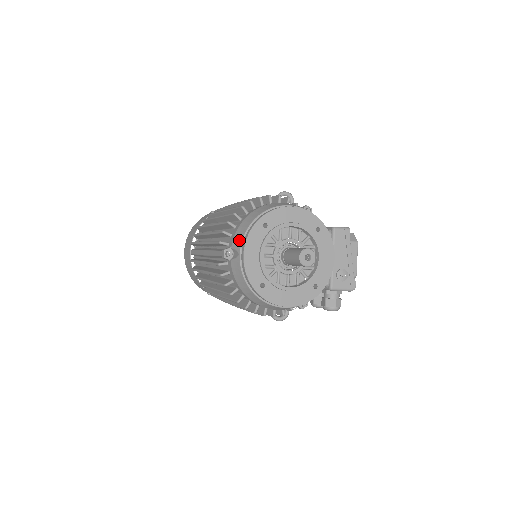
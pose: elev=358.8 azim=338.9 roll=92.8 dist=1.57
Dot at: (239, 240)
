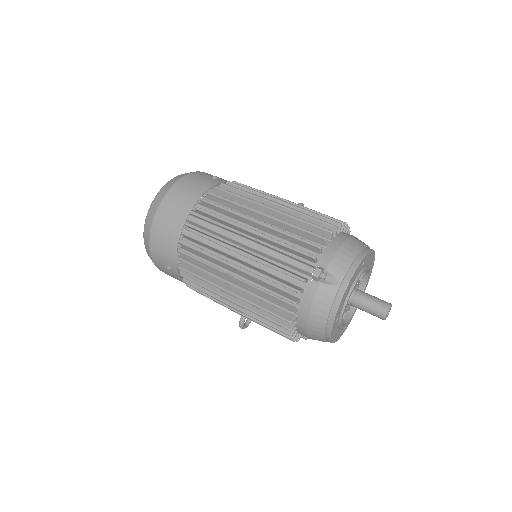
Dot at: (342, 268)
